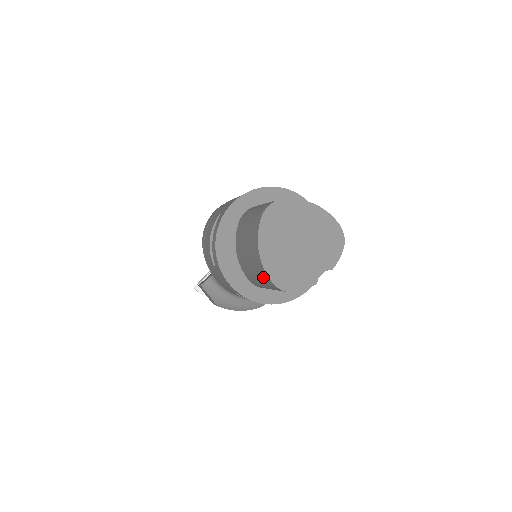
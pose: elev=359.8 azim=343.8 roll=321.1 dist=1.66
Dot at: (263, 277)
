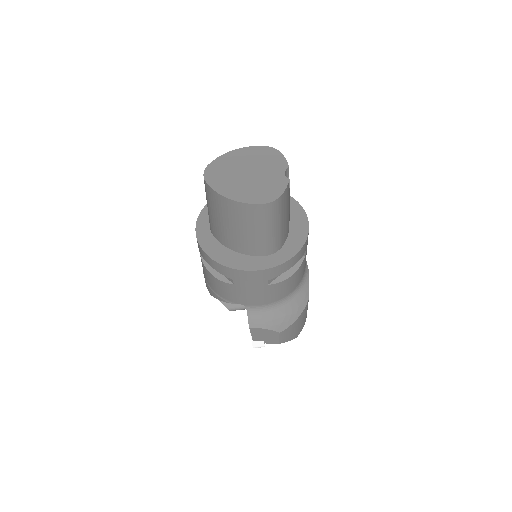
Dot at: (253, 216)
